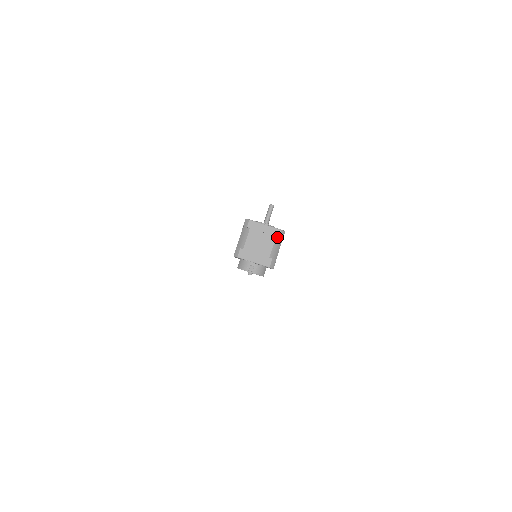
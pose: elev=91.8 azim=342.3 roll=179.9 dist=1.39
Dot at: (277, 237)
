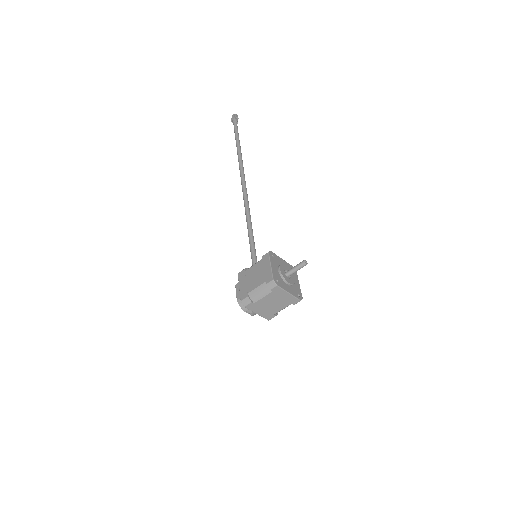
Dot at: (292, 303)
